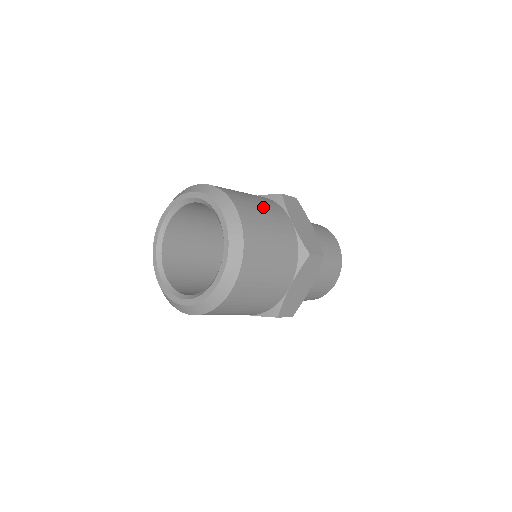
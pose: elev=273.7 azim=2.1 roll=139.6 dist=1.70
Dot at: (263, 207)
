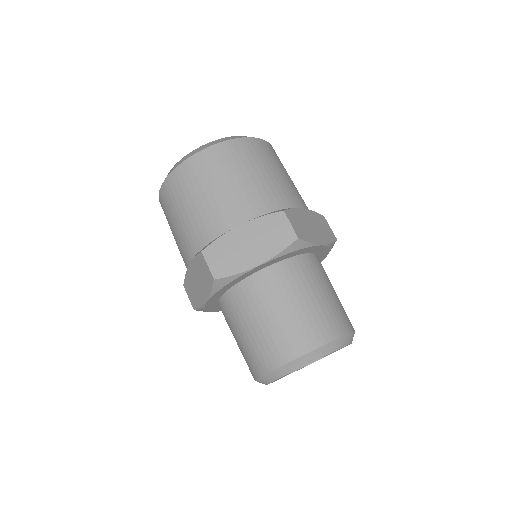
Dot at: (290, 179)
